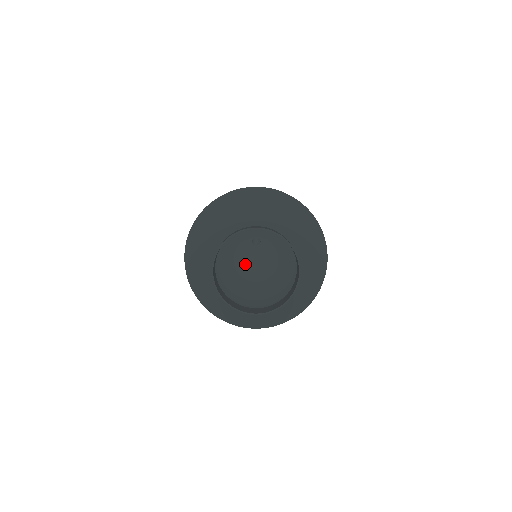
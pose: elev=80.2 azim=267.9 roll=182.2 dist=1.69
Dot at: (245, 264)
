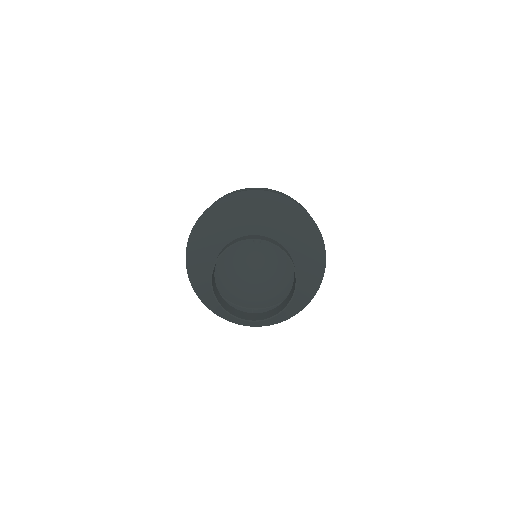
Dot at: (245, 262)
